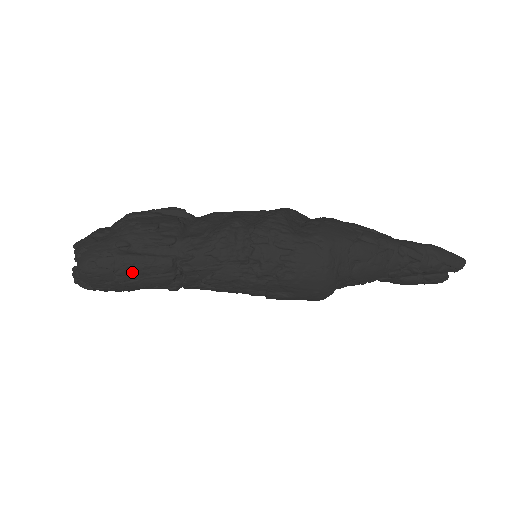
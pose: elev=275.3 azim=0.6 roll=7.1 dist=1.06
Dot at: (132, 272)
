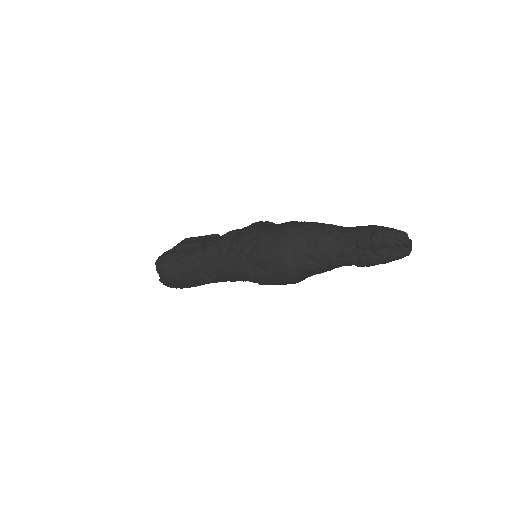
Dot at: (177, 263)
